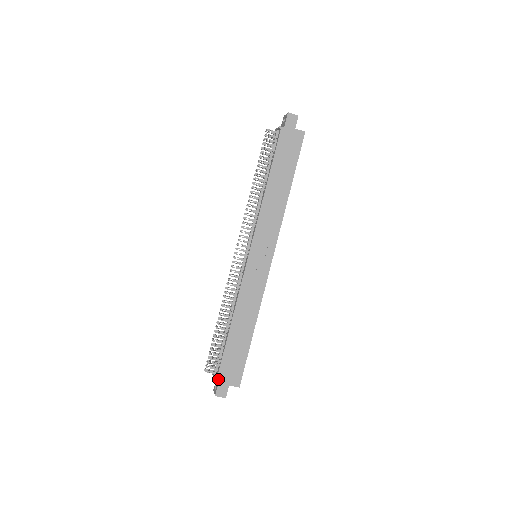
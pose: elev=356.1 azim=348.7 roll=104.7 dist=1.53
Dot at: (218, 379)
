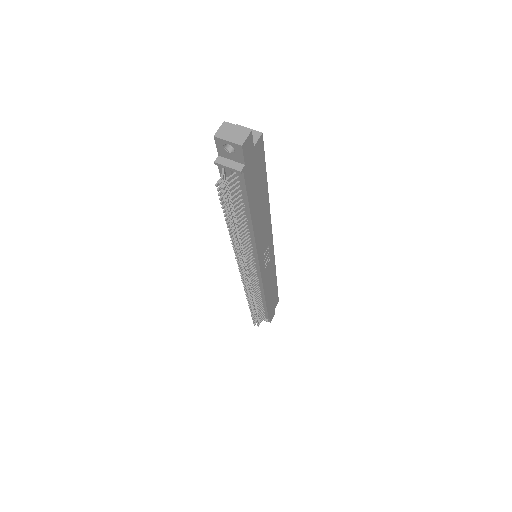
Dot at: occluded
